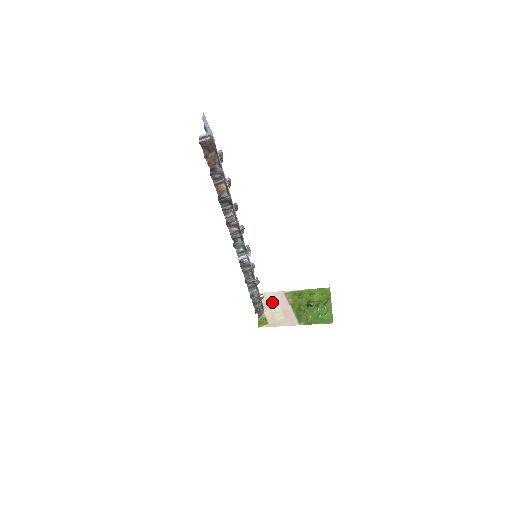
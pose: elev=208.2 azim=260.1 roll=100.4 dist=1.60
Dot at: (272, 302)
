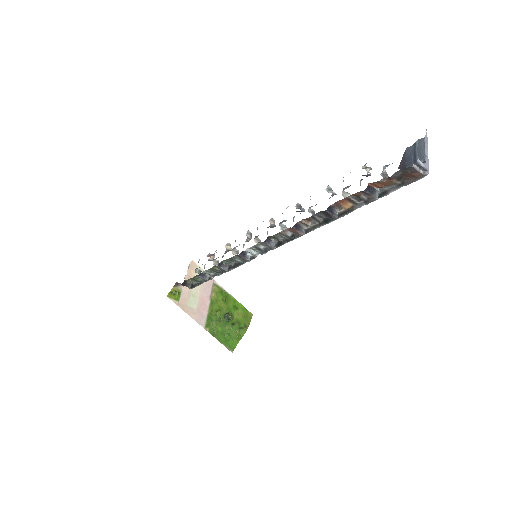
Dot at: occluded
